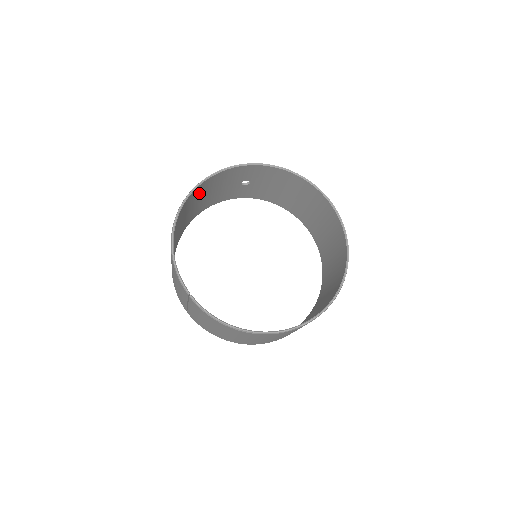
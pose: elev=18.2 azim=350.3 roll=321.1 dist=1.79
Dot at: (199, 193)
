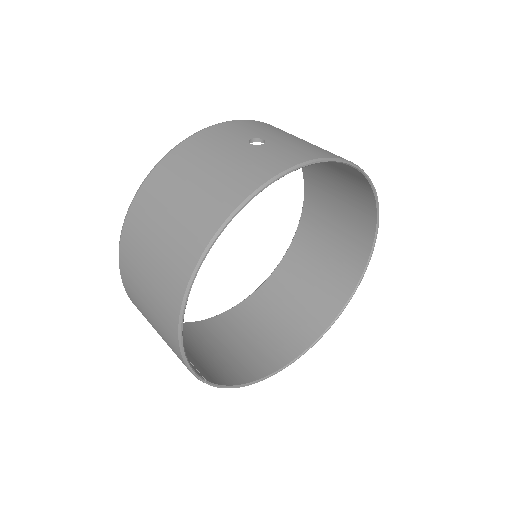
Dot at: (202, 214)
